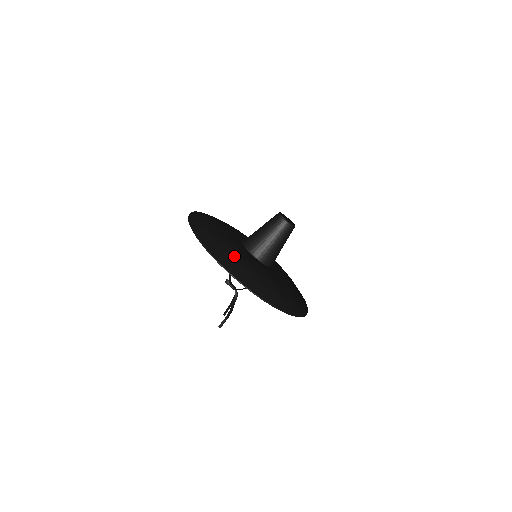
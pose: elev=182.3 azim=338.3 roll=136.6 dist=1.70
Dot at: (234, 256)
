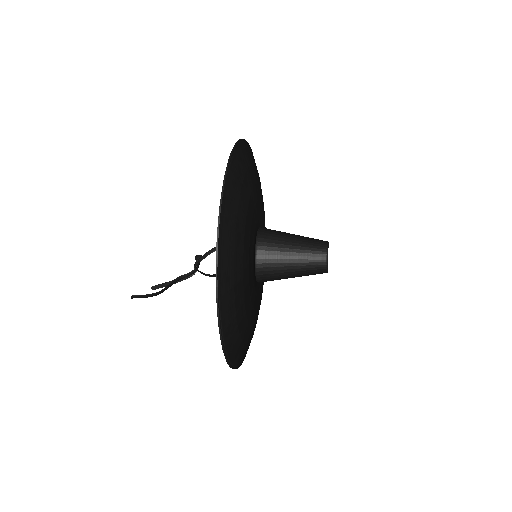
Dot at: (246, 193)
